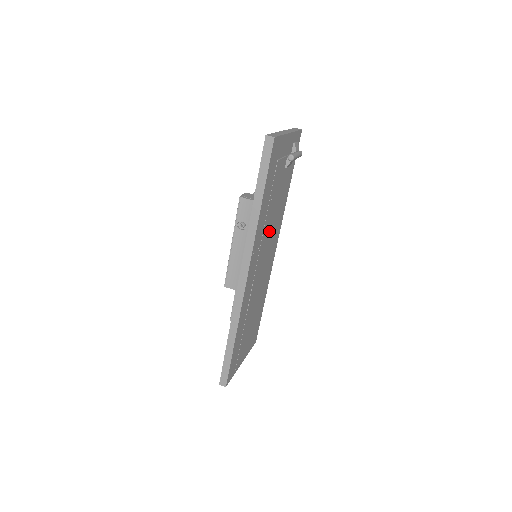
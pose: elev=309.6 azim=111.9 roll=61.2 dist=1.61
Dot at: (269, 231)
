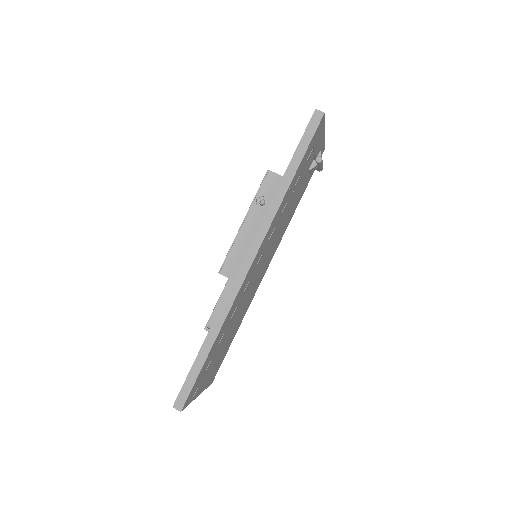
Dot at: (277, 232)
